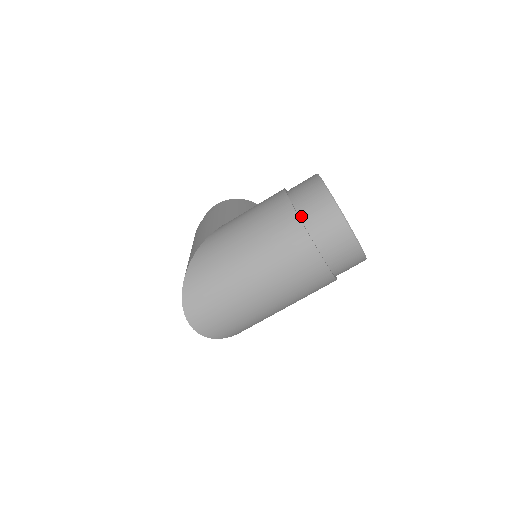
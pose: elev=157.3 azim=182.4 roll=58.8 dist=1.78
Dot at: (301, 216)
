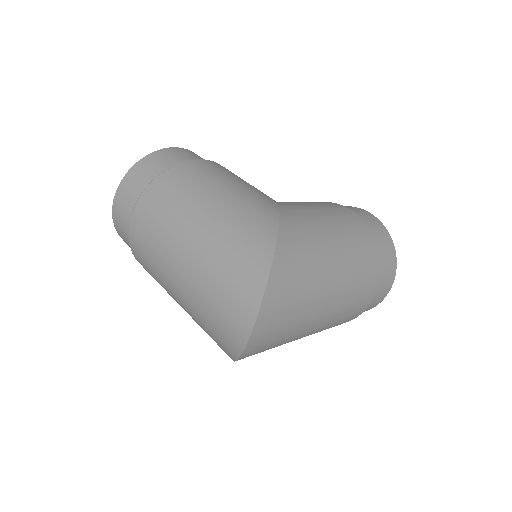
Dot at: occluded
